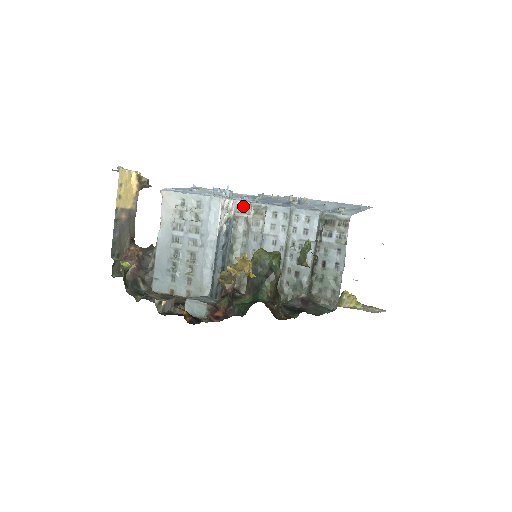
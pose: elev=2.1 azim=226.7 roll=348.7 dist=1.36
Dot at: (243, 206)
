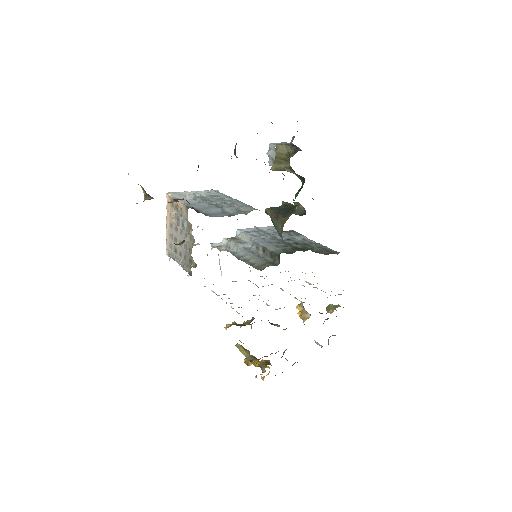
Dot at: (217, 245)
